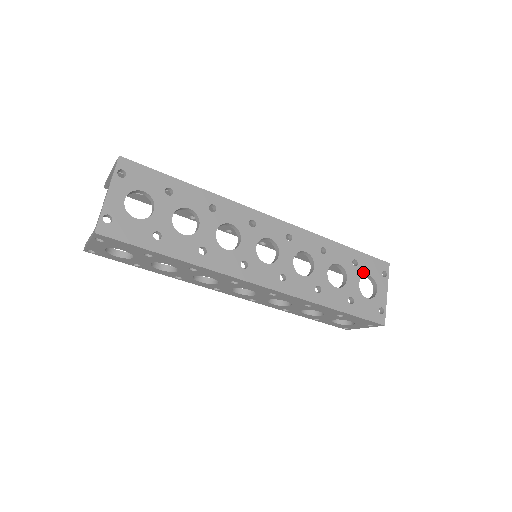
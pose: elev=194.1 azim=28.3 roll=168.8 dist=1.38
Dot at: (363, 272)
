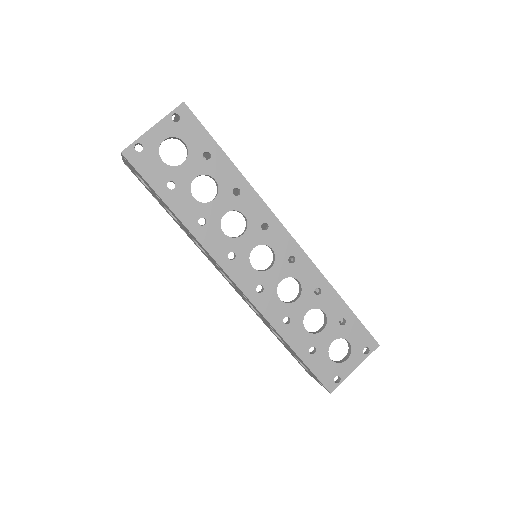
Dot at: (345, 335)
